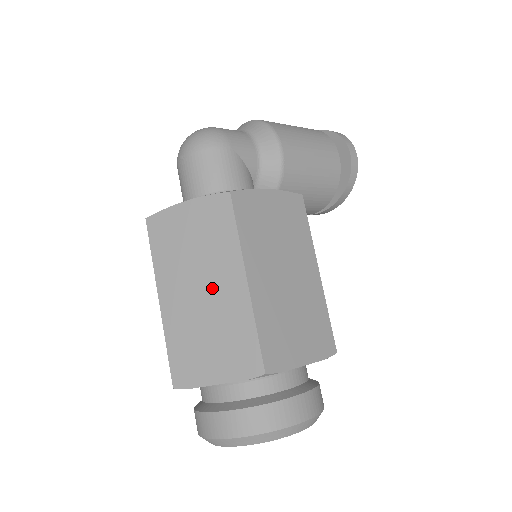
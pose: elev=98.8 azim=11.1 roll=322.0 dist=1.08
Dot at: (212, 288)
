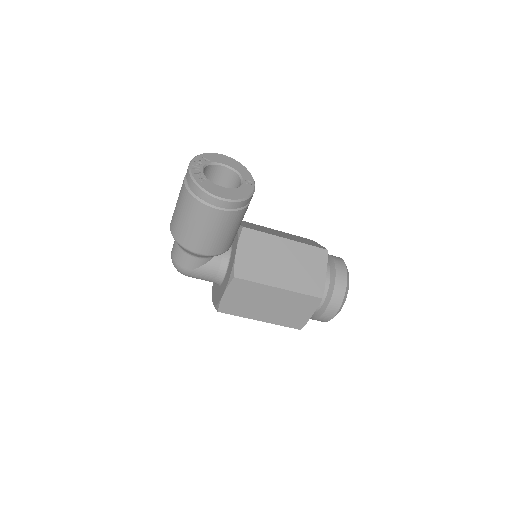
Dot at: occluded
